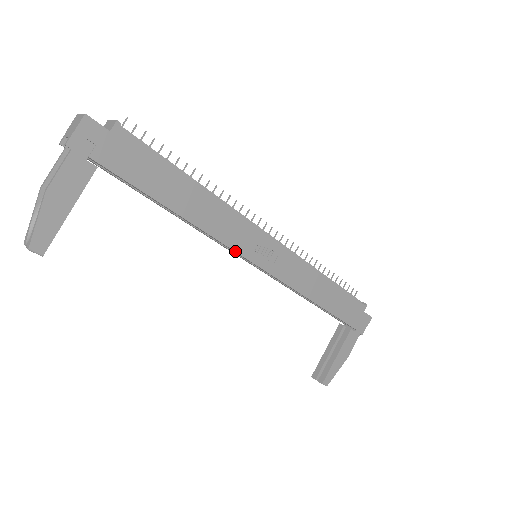
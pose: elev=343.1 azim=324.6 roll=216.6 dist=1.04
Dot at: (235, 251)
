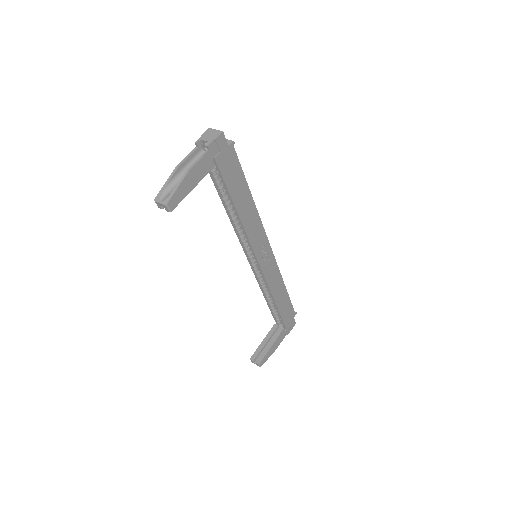
Dot at: (252, 248)
